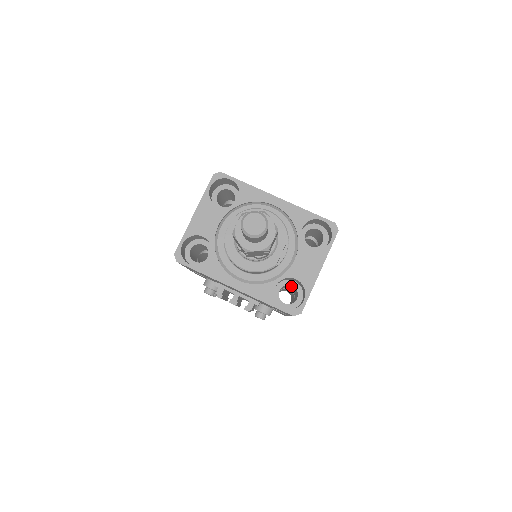
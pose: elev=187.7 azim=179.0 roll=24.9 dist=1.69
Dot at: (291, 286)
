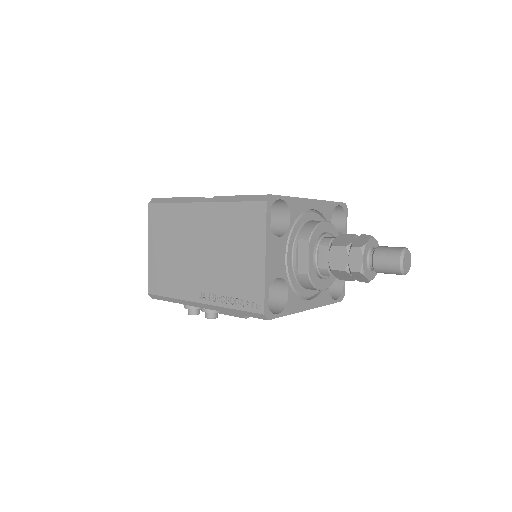
Dot at: occluded
